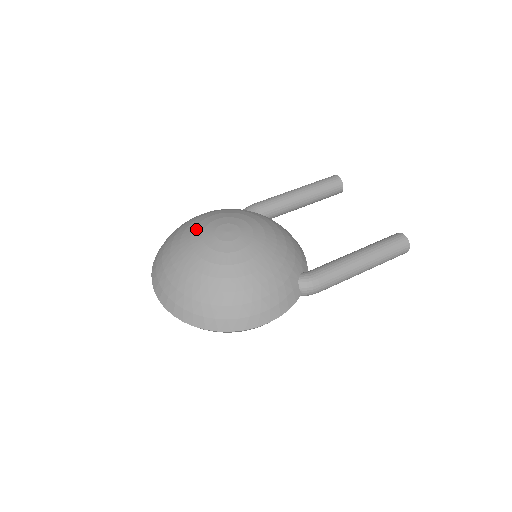
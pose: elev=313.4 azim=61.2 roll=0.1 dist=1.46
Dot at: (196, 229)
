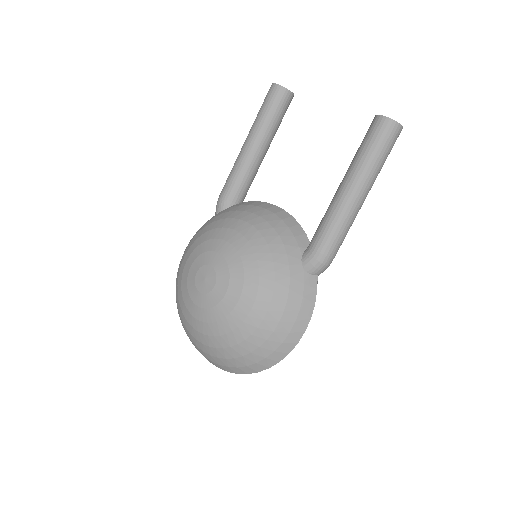
Dot at: (182, 290)
